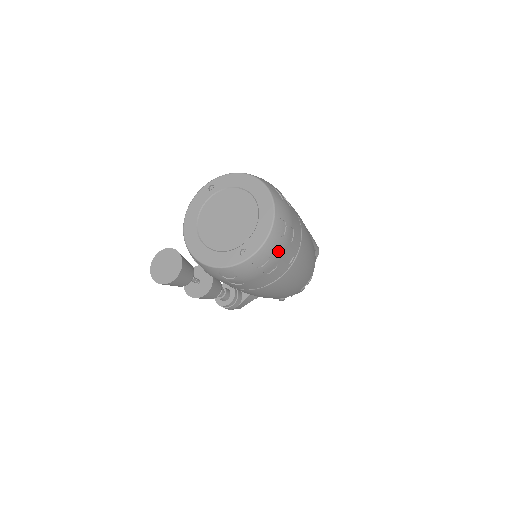
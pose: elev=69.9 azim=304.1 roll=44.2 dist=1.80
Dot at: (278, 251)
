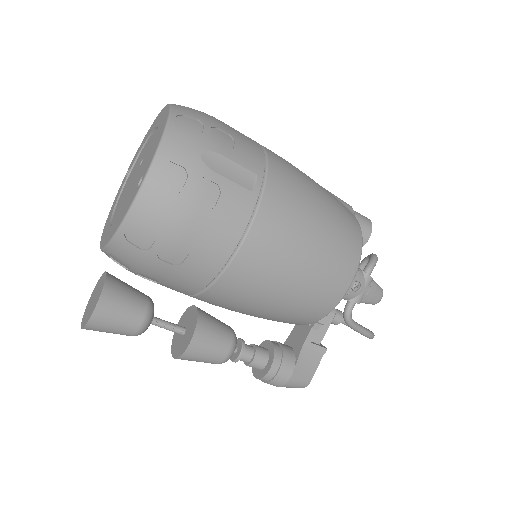
Dot at: (200, 158)
